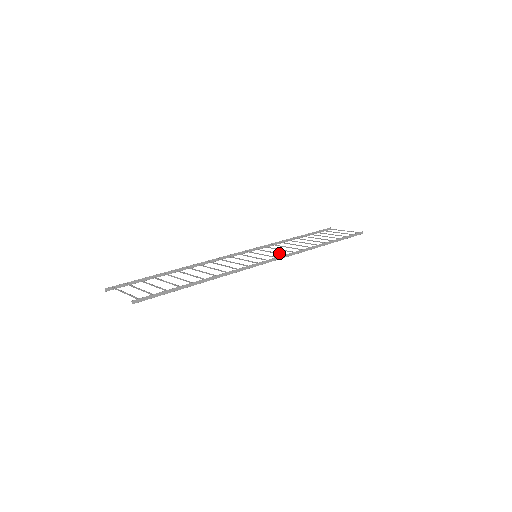
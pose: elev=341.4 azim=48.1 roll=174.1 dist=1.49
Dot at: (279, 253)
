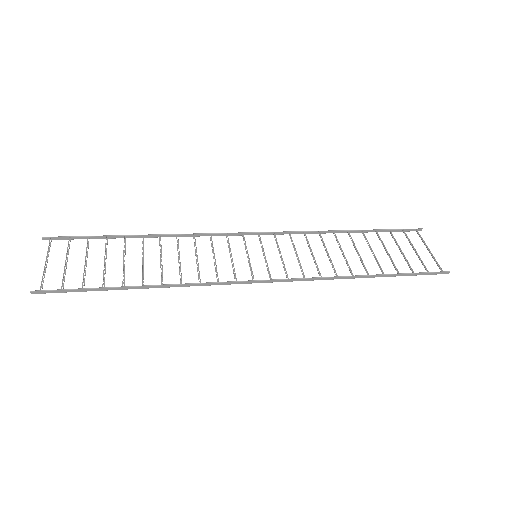
Dot at: (285, 268)
